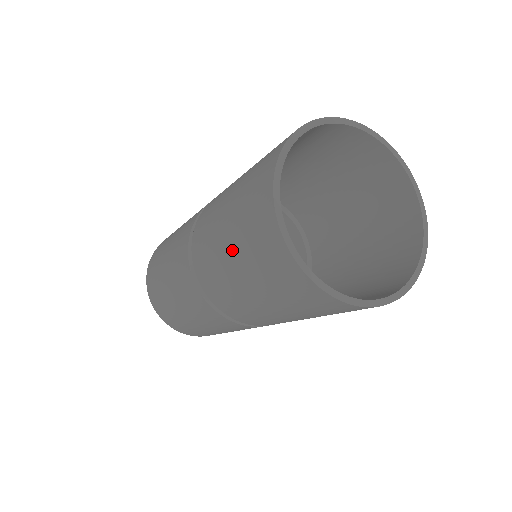
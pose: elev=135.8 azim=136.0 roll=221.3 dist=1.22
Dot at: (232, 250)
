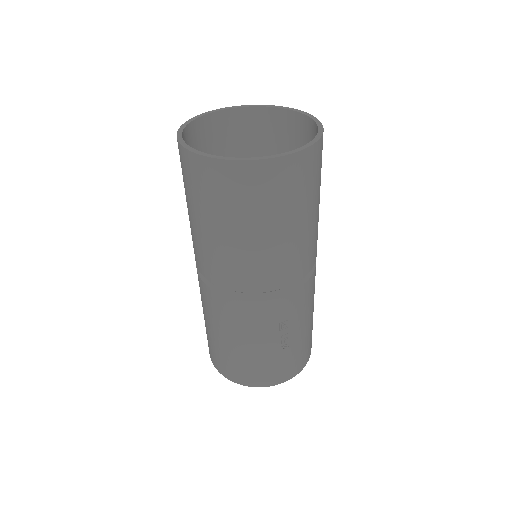
Dot at: occluded
